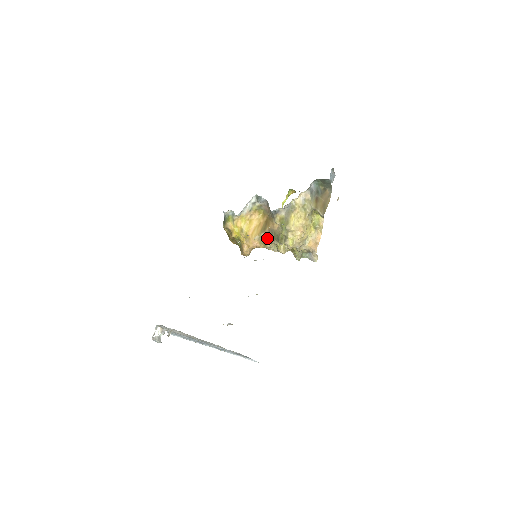
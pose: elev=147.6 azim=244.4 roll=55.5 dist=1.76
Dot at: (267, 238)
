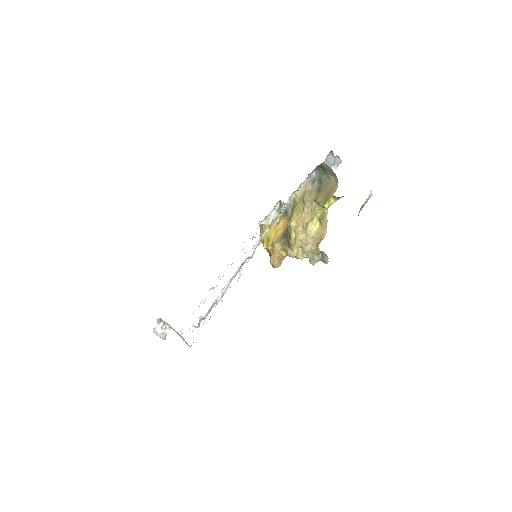
Dot at: (285, 243)
